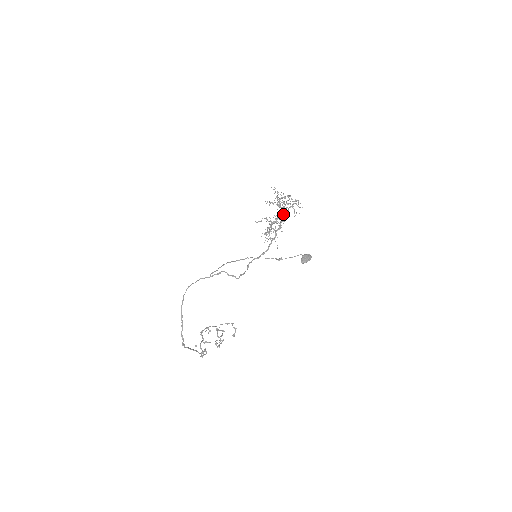
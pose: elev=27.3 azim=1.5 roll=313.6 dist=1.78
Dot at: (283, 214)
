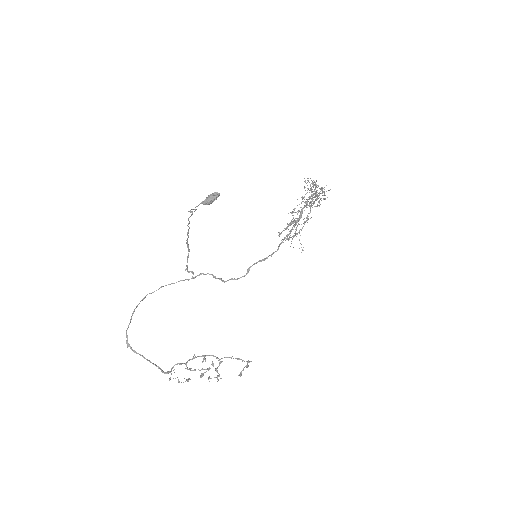
Dot at: (305, 206)
